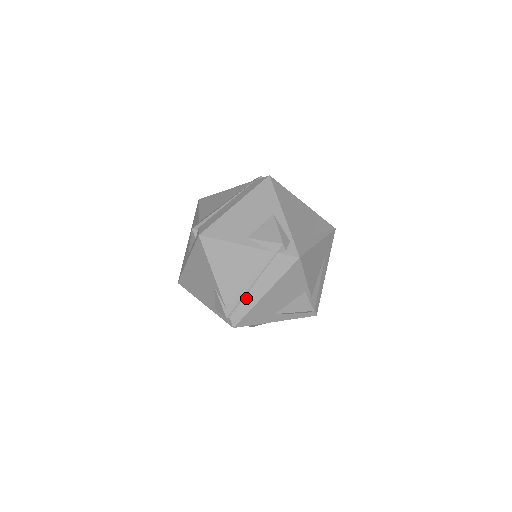
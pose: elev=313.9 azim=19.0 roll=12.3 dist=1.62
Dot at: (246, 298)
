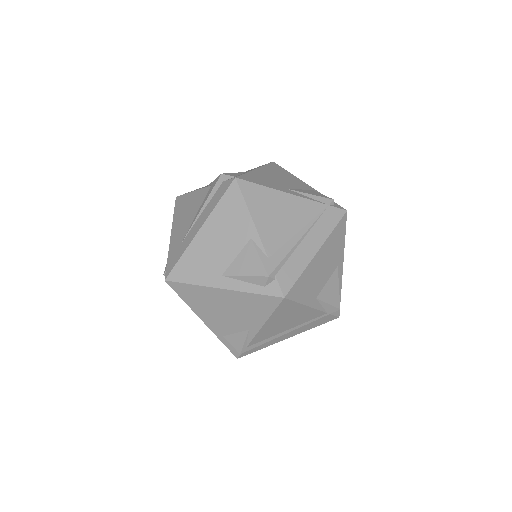
Dot at: (271, 341)
